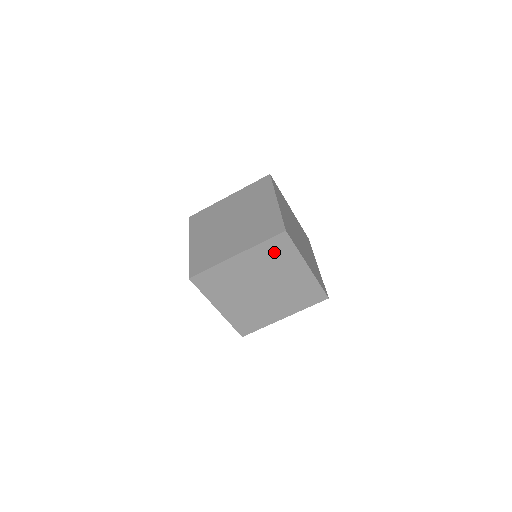
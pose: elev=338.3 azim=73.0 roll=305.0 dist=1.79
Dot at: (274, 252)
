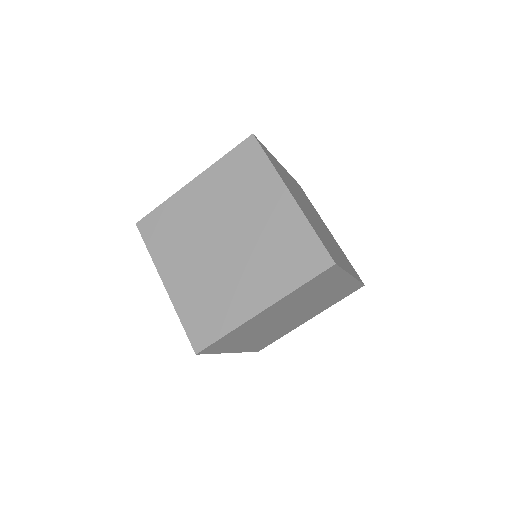
Dot at: (240, 171)
